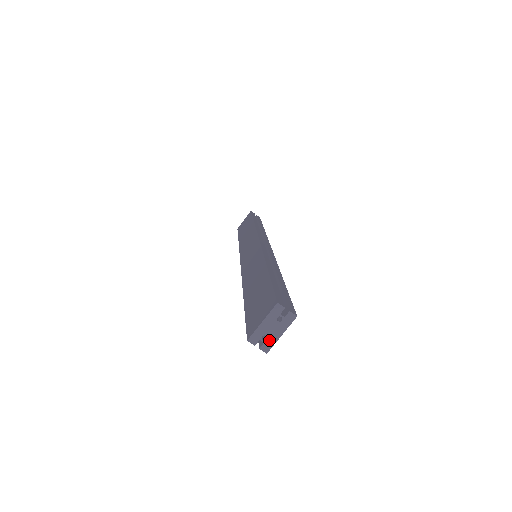
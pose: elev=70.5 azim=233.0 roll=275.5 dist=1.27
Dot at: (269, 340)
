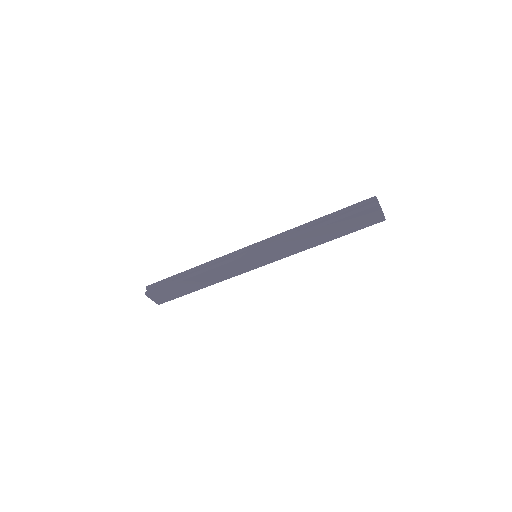
Dot at: occluded
